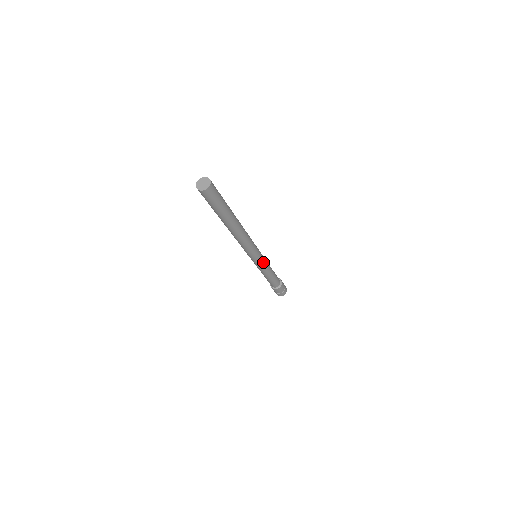
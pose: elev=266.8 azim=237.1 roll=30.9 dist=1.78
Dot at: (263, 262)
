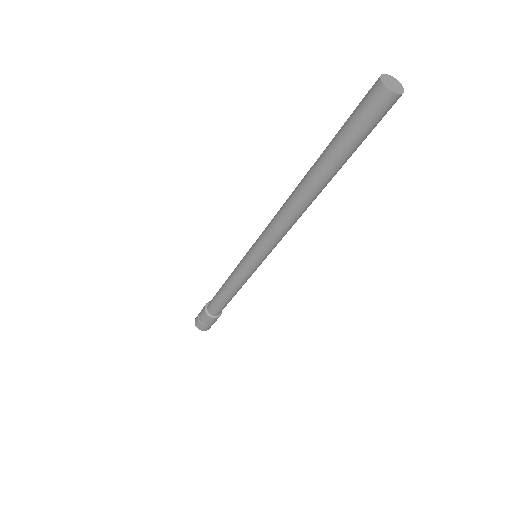
Dot at: (252, 271)
